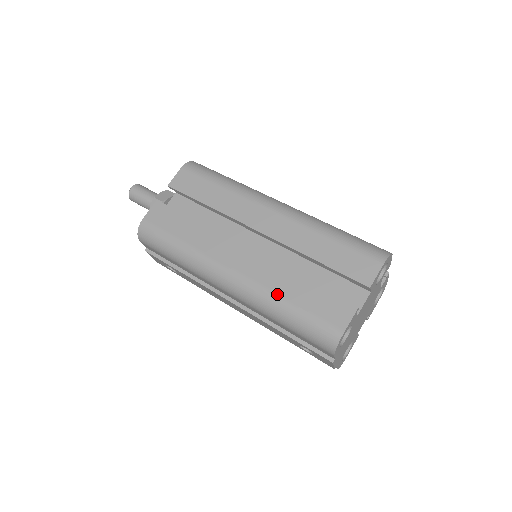
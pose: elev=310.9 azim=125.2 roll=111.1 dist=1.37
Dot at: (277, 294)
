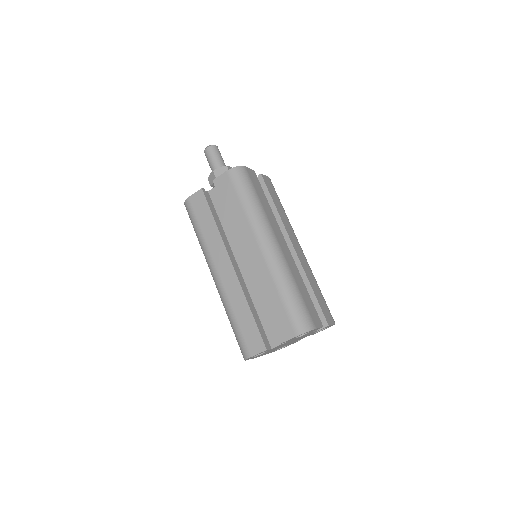
Dot at: (231, 308)
